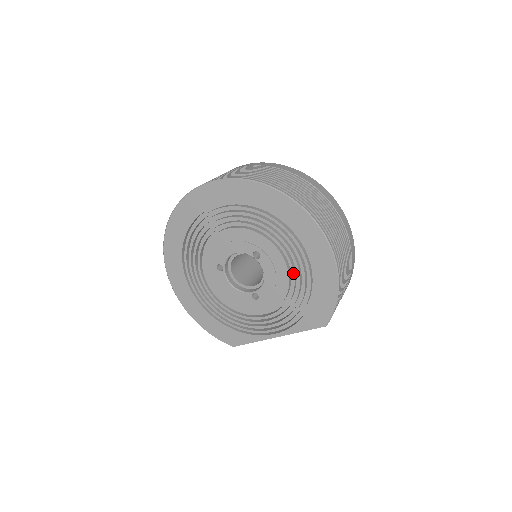
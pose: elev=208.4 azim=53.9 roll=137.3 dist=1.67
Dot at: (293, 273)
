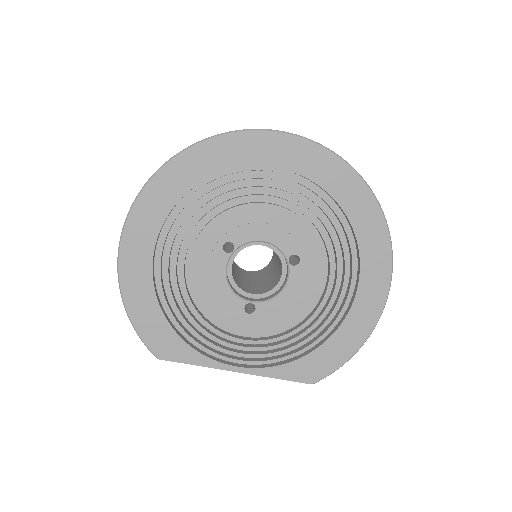
Dot at: (322, 305)
